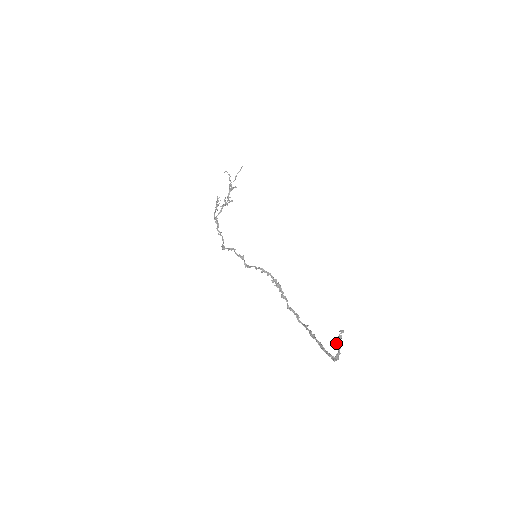
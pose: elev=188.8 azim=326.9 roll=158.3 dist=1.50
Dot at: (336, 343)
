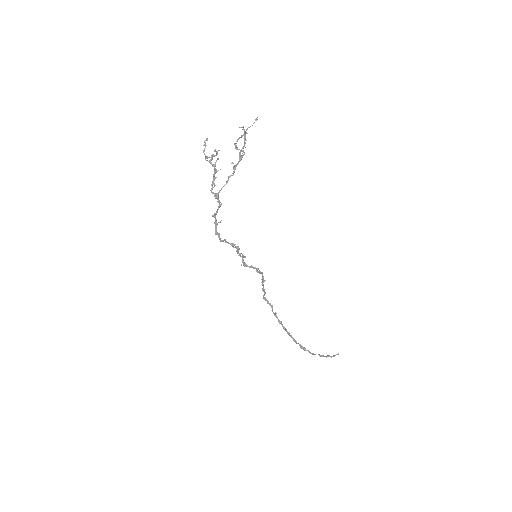
Dot at: occluded
